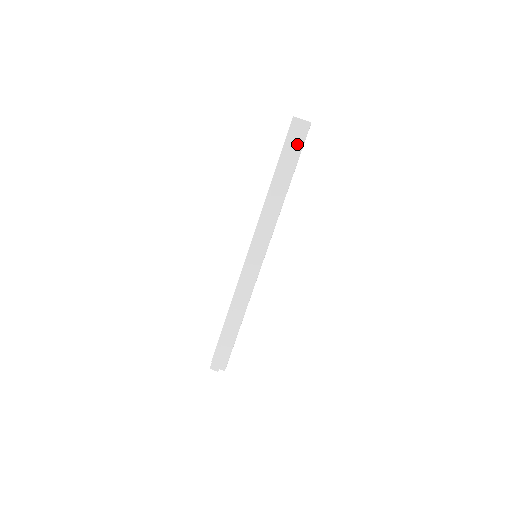
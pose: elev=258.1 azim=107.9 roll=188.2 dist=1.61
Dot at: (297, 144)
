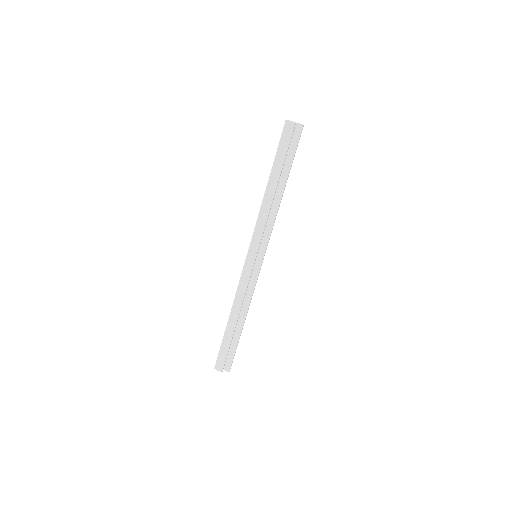
Dot at: (291, 146)
